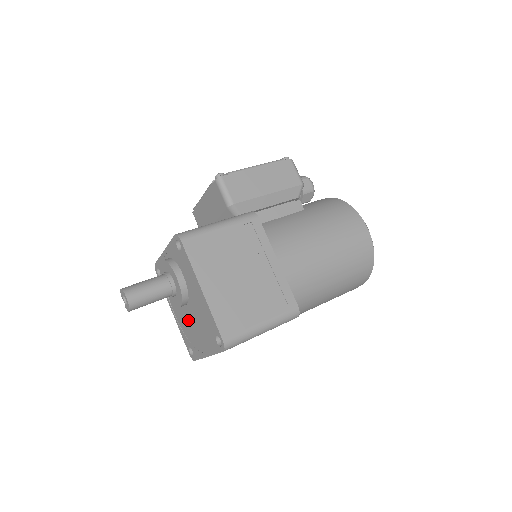
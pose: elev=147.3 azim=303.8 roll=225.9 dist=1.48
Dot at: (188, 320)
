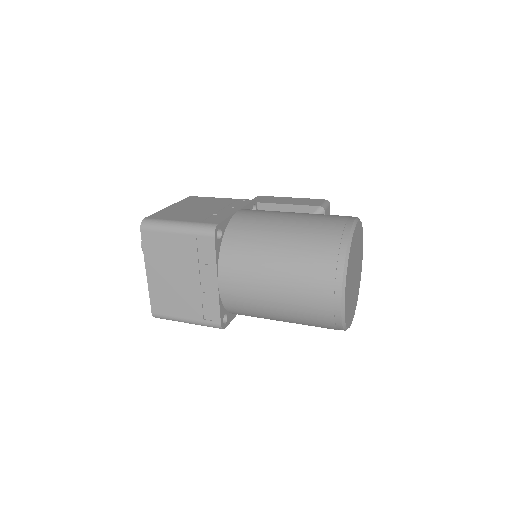
Dot at: occluded
